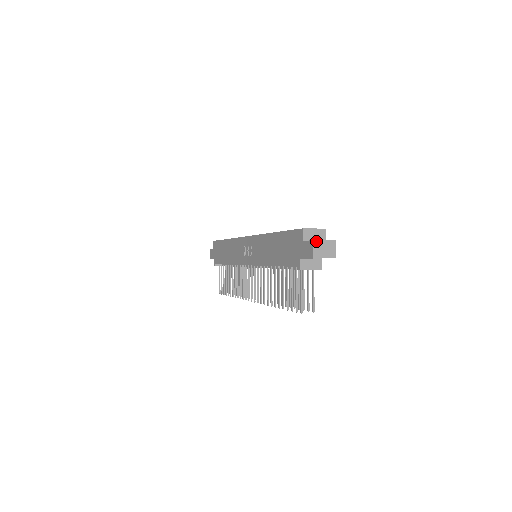
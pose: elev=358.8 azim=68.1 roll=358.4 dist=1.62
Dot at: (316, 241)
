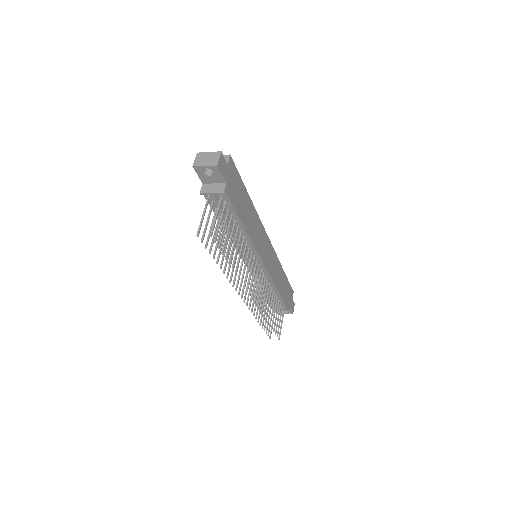
Dot at: (201, 153)
